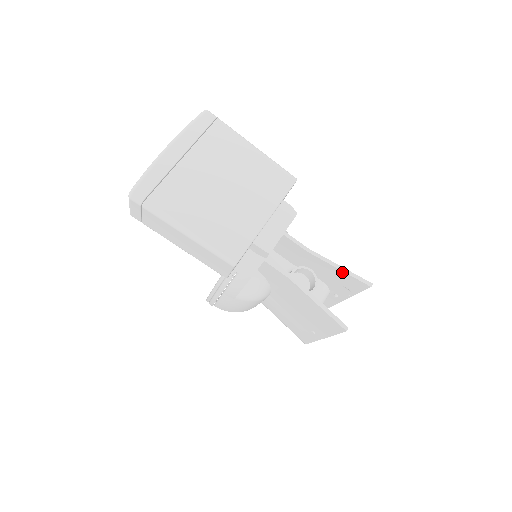
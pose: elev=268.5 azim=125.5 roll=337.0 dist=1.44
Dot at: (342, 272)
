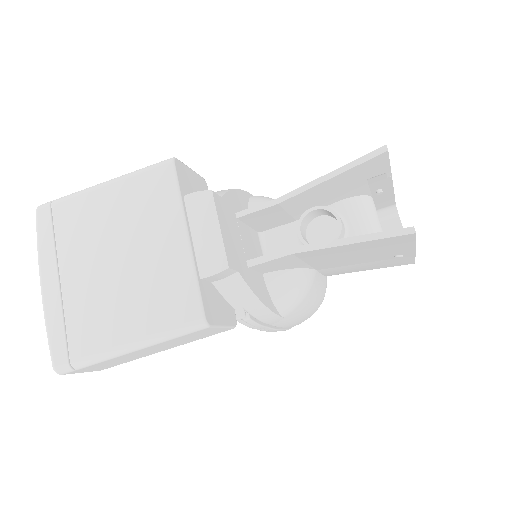
Dot at: (339, 176)
